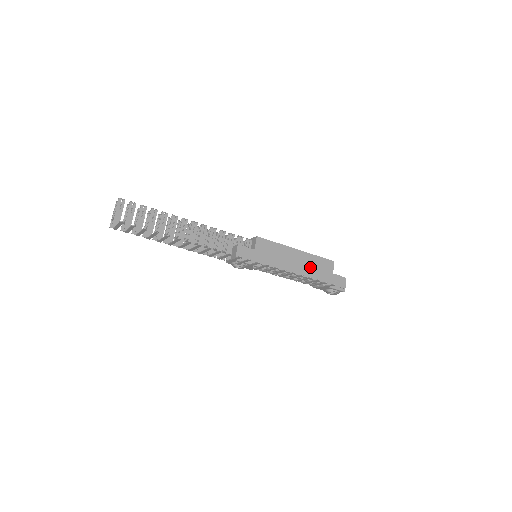
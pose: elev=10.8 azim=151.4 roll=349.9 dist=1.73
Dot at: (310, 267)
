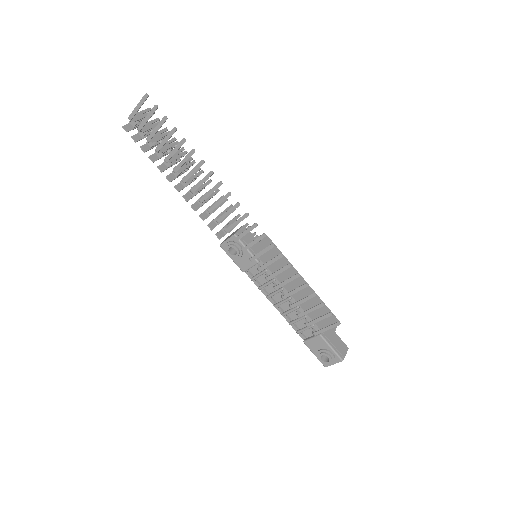
Dot at: (312, 305)
